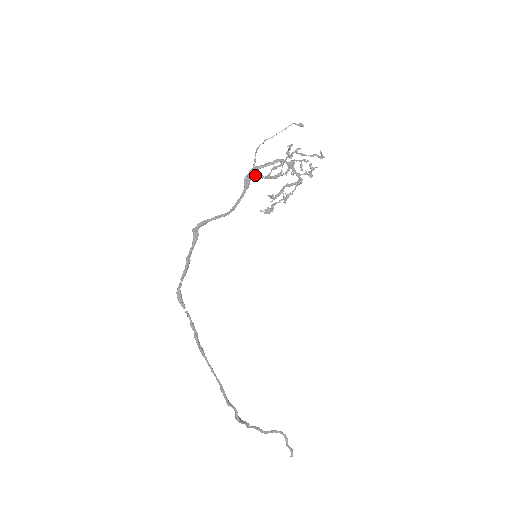
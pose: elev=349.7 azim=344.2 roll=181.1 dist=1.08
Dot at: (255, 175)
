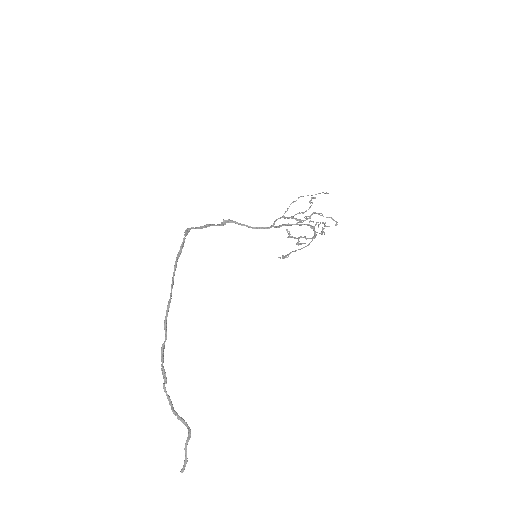
Dot at: (284, 217)
